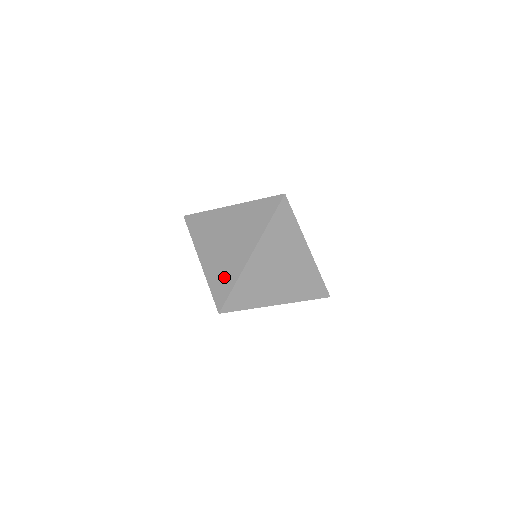
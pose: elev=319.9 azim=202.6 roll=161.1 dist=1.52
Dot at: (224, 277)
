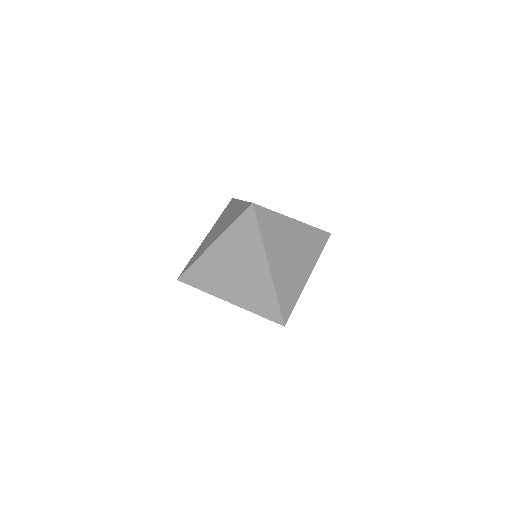
Dot at: (197, 254)
